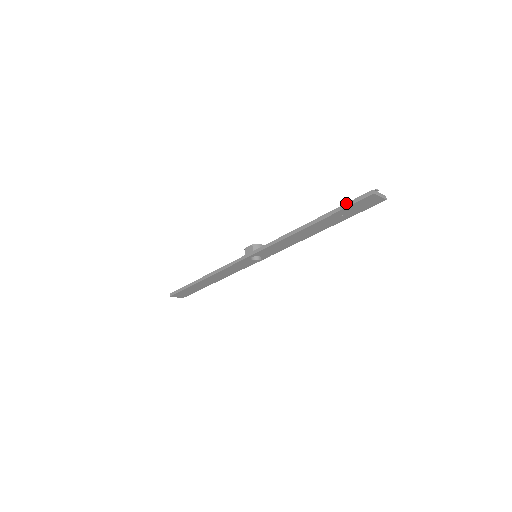
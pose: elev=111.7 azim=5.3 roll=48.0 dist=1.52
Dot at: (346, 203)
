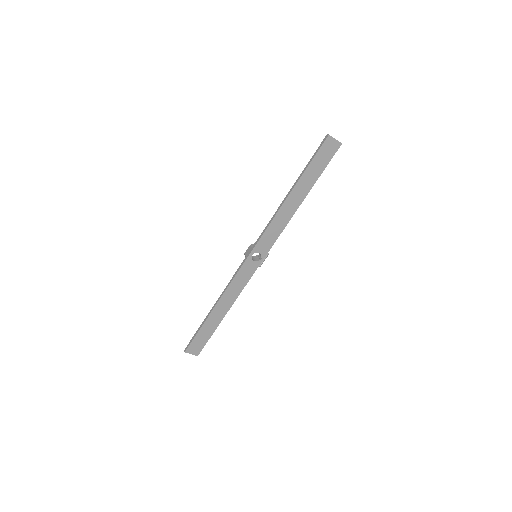
Dot at: (312, 156)
